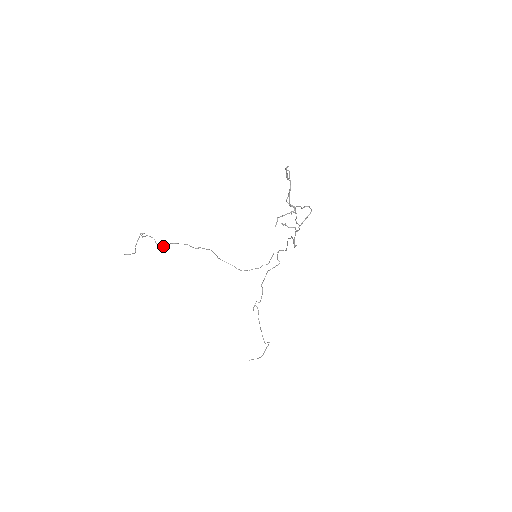
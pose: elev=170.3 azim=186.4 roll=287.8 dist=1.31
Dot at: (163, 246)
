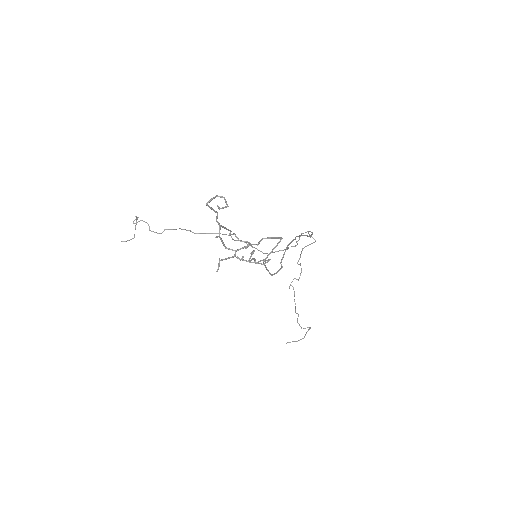
Dot at: (158, 233)
